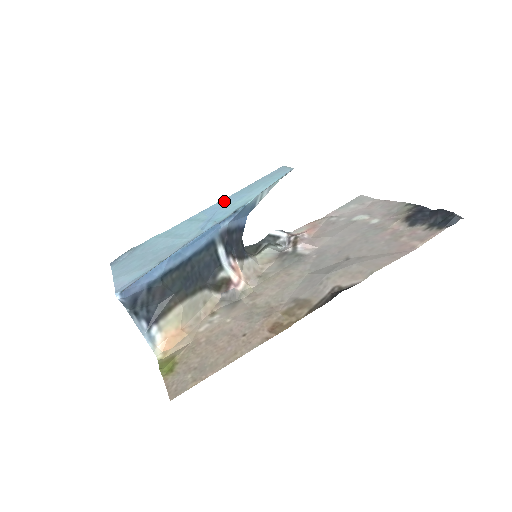
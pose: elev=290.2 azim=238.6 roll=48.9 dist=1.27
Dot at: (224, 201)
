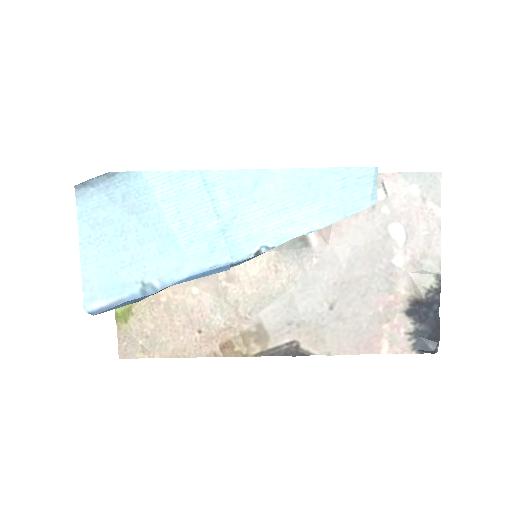
Dot at: (263, 182)
